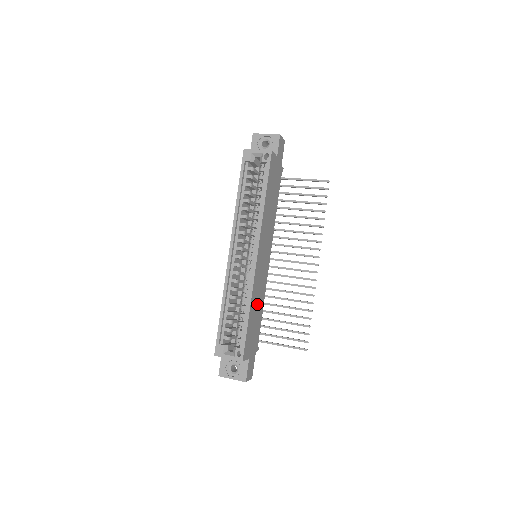
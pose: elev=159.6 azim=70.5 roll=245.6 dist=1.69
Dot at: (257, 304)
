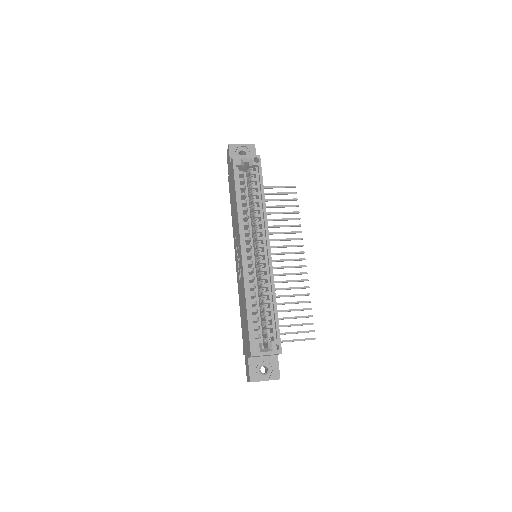
Dot at: occluded
